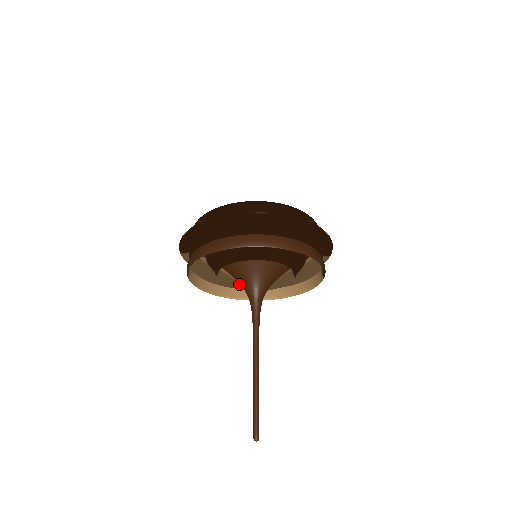
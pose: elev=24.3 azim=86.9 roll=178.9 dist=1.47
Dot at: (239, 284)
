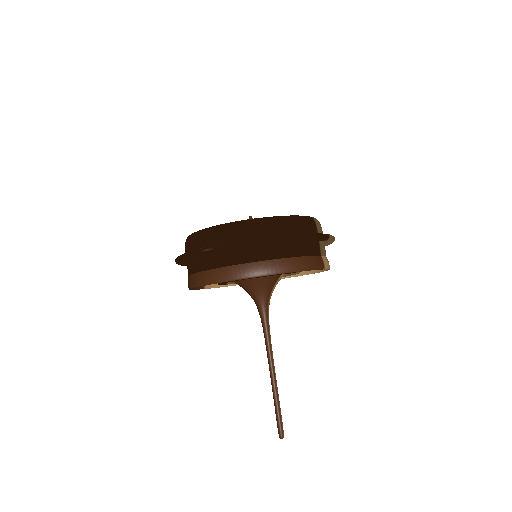
Dot at: occluded
